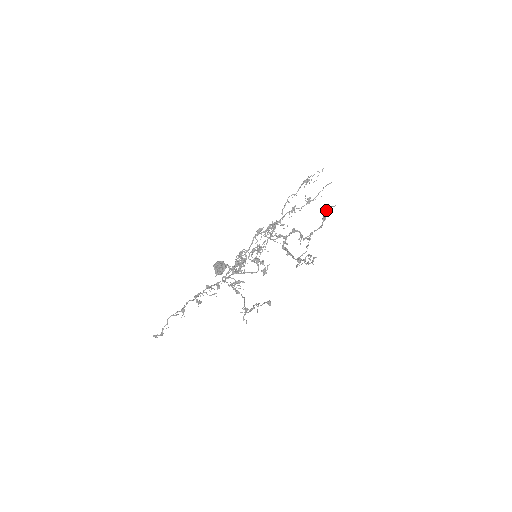
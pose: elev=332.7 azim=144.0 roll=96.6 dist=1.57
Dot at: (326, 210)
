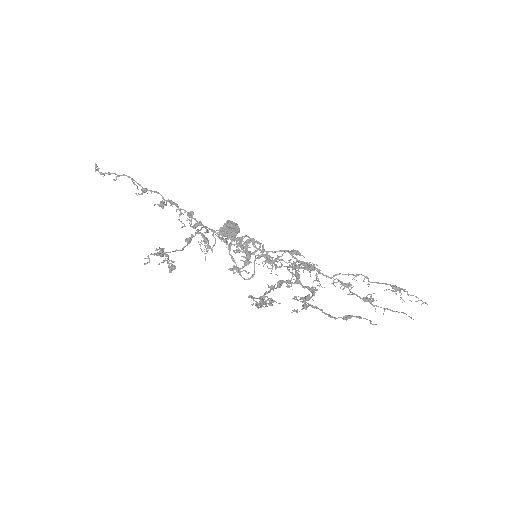
Dot at: occluded
